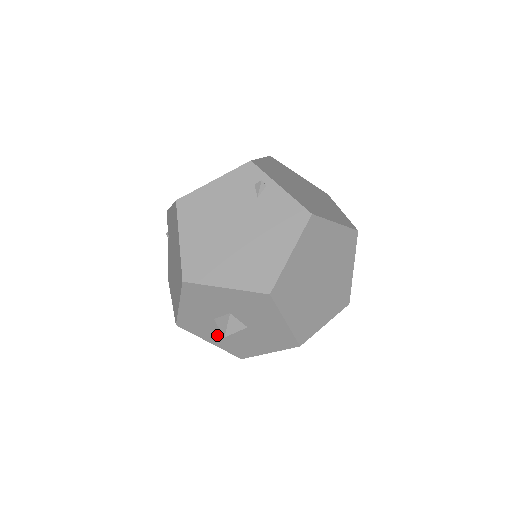
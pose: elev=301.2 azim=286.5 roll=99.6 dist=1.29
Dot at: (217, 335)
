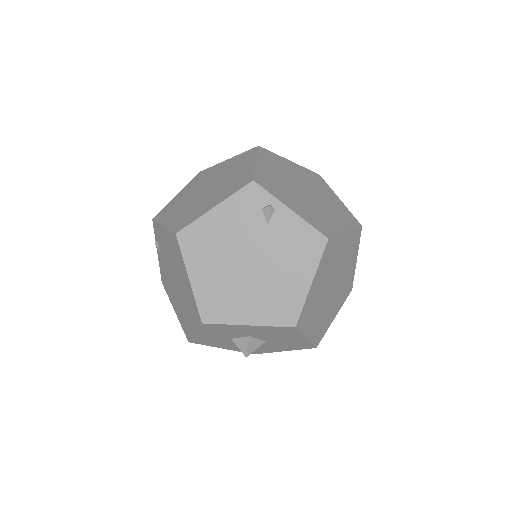
Dot at: (232, 345)
